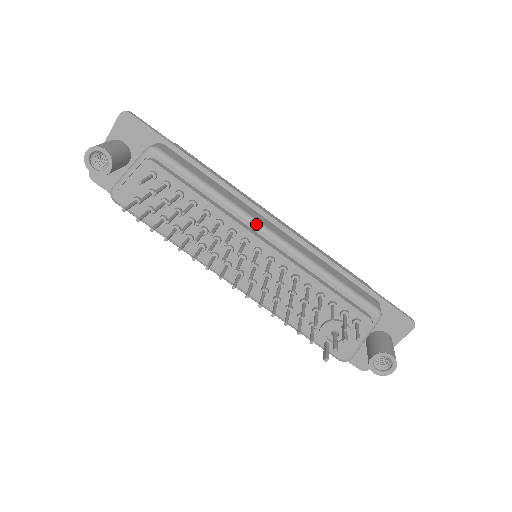
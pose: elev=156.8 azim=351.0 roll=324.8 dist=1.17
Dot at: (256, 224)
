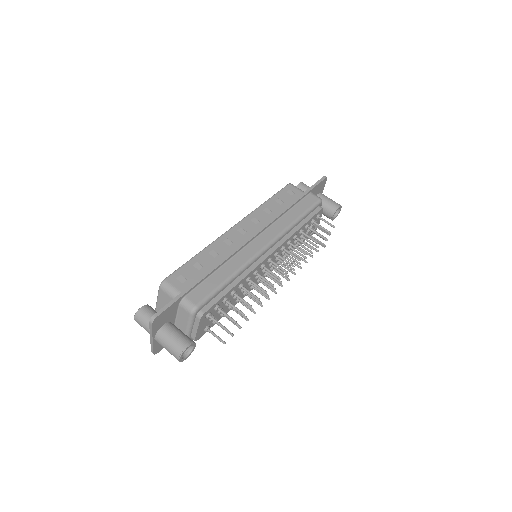
Dot at: (260, 255)
